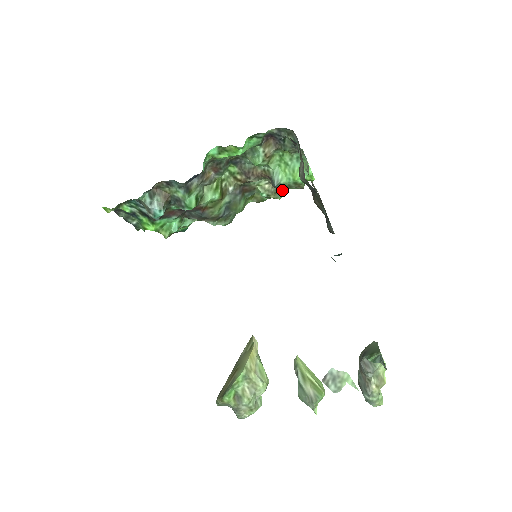
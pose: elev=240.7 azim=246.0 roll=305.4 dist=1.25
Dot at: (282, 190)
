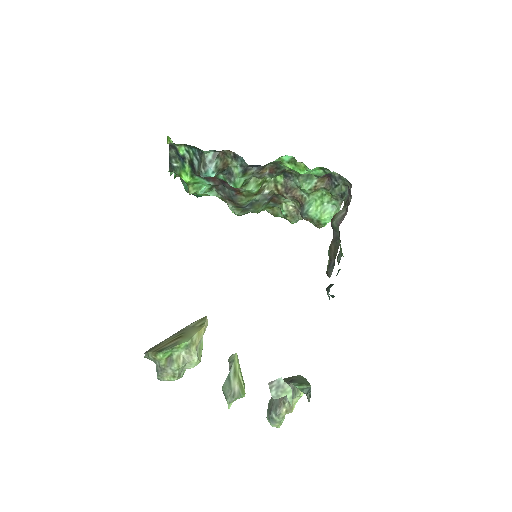
Dot at: (300, 218)
